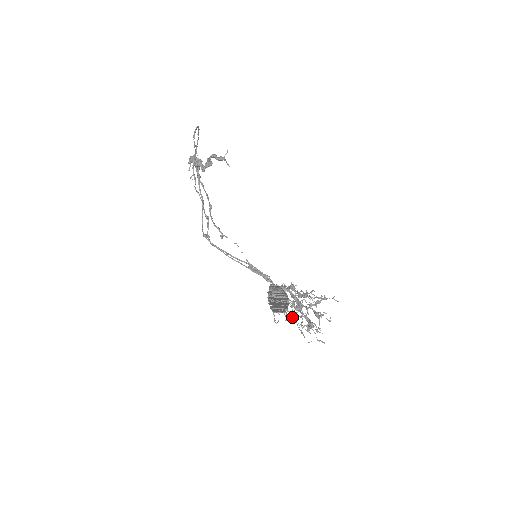
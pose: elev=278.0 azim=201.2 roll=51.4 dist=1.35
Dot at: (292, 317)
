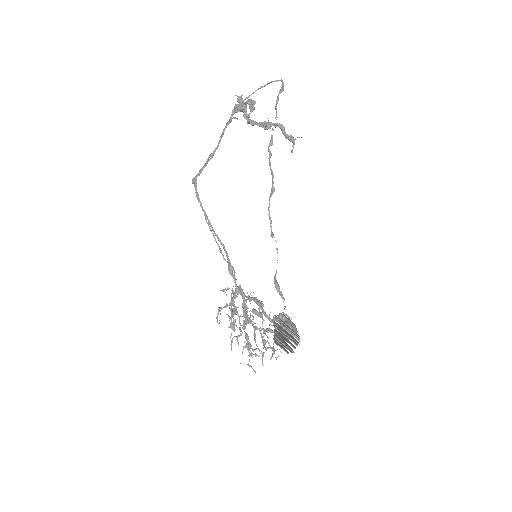
Dot at: occluded
